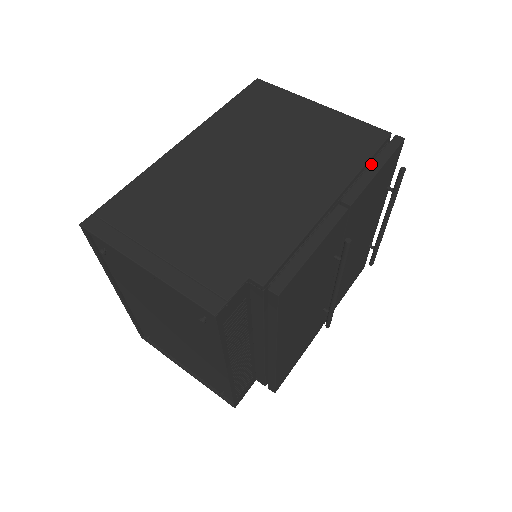
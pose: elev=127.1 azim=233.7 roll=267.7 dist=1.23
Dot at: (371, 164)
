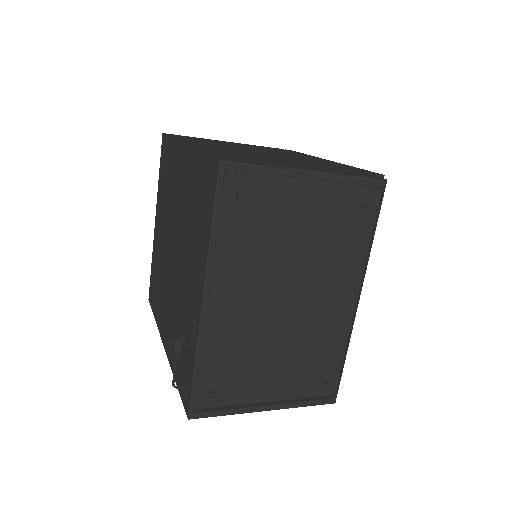
Dot at: (301, 153)
